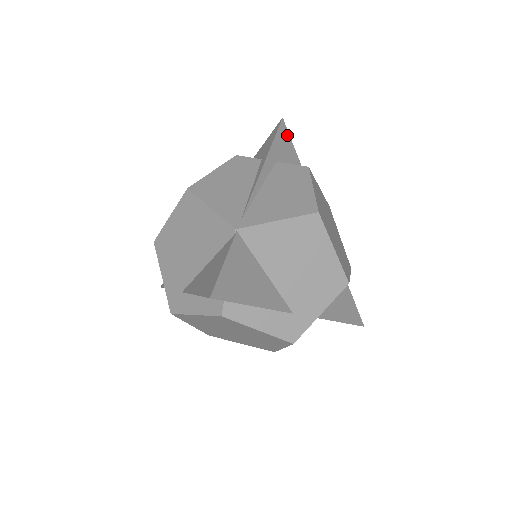
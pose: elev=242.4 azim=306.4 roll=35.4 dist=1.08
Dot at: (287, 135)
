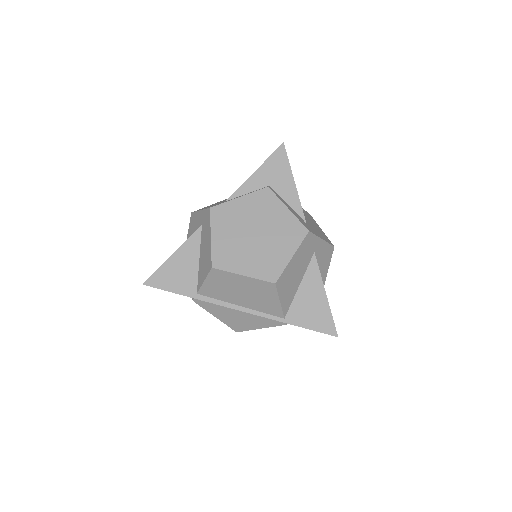
Dot at: occluded
